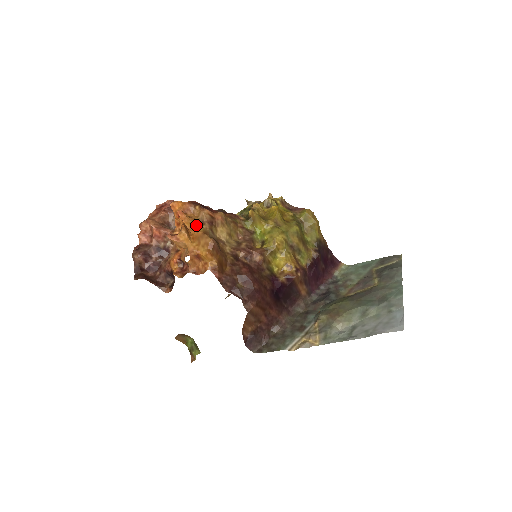
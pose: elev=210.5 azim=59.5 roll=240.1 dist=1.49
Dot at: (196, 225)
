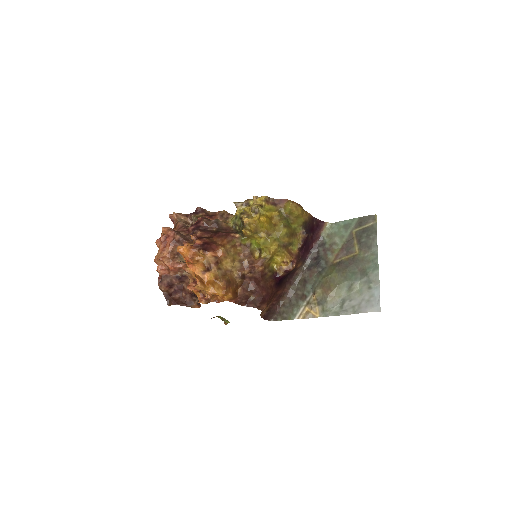
Dot at: (206, 271)
